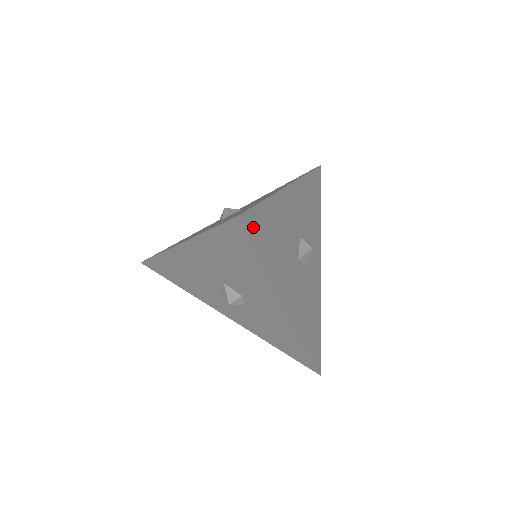
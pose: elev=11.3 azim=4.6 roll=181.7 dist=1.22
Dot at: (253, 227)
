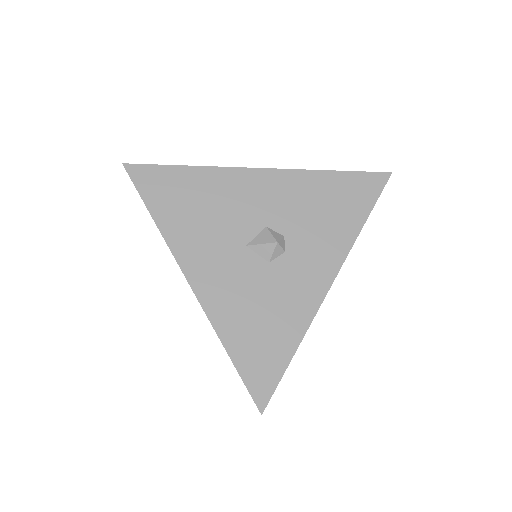
Dot at: (145, 180)
